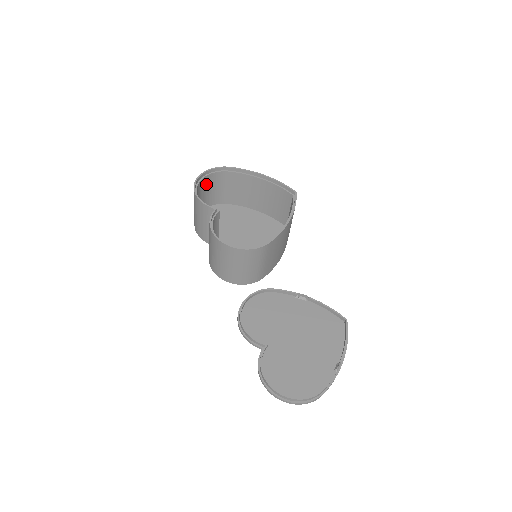
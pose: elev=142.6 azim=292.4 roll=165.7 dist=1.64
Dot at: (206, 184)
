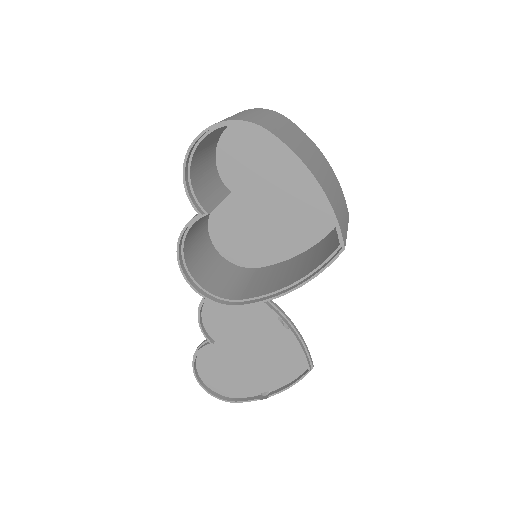
Dot at: occluded
